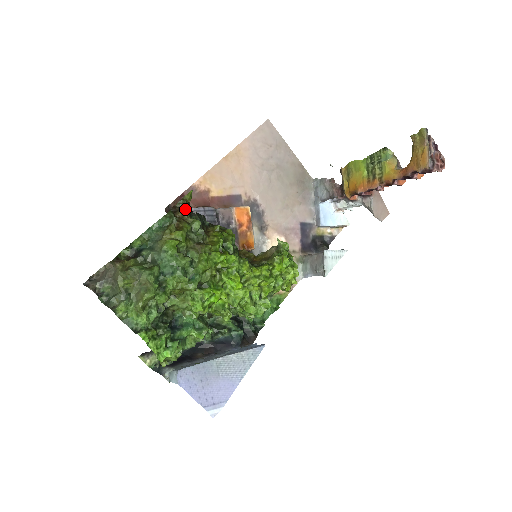
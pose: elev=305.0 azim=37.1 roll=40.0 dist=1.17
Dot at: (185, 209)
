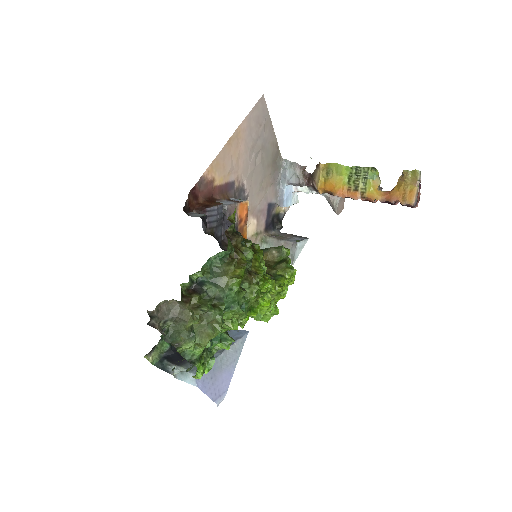
Dot at: (241, 238)
